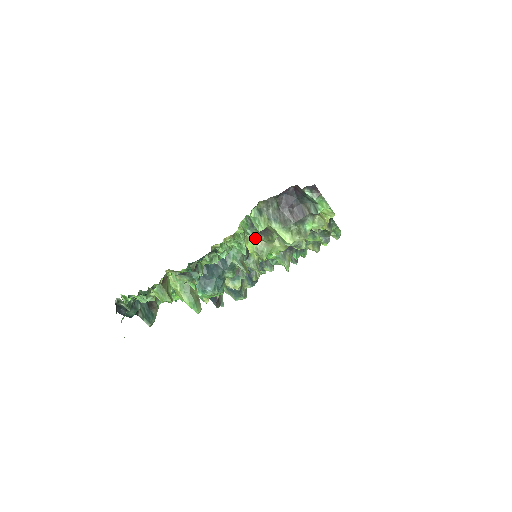
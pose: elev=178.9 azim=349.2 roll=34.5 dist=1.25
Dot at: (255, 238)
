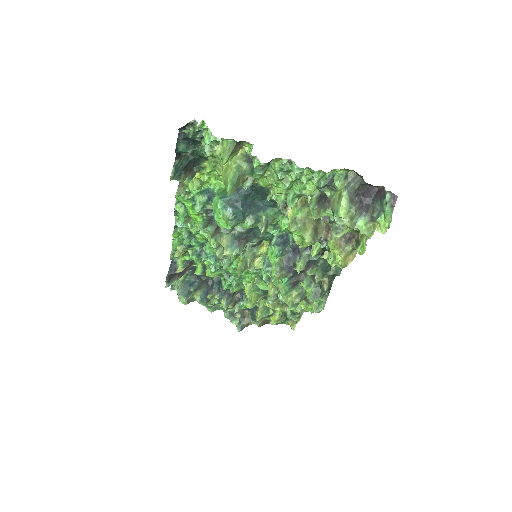
Dot at: (301, 212)
